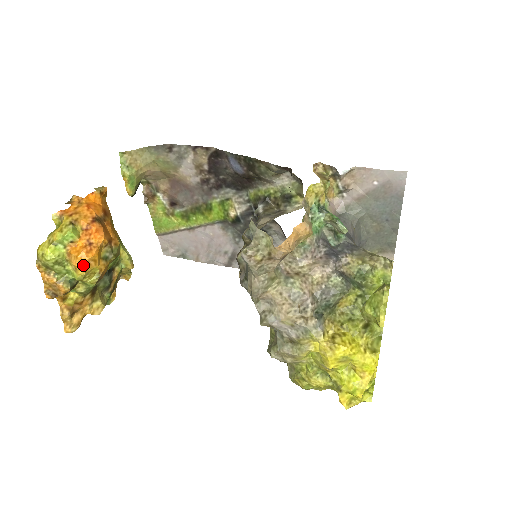
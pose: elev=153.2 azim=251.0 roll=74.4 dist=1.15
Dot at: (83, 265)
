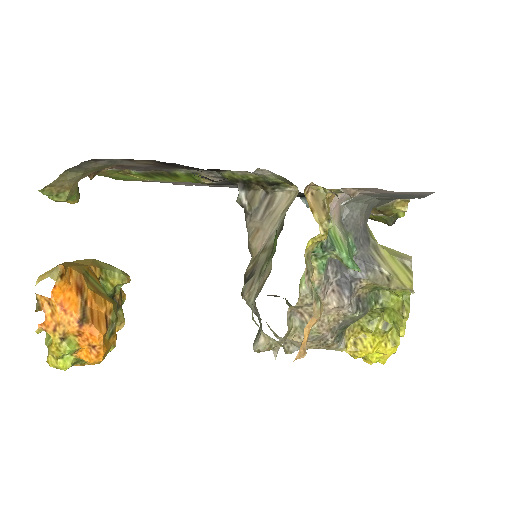
Dot at: (99, 361)
